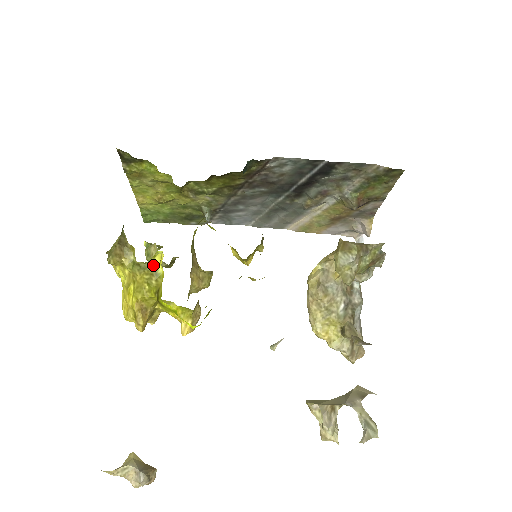
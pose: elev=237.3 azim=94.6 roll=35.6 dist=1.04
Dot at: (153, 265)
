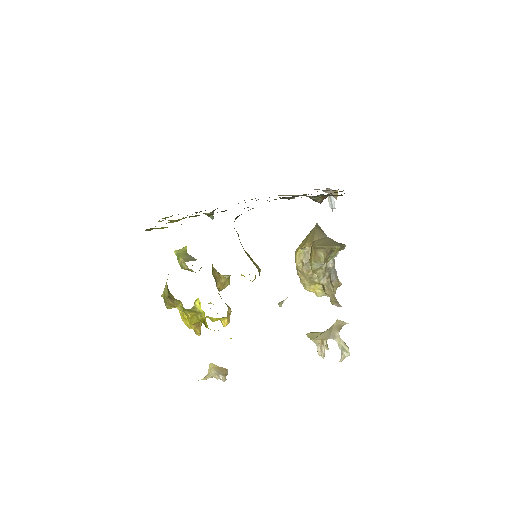
Dot at: (196, 308)
